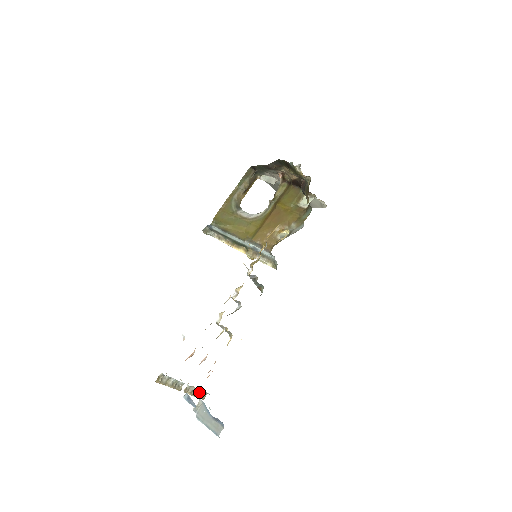
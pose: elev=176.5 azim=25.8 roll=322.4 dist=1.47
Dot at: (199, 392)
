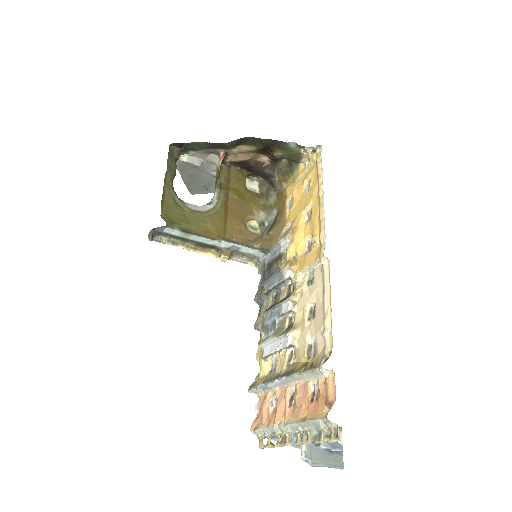
Dot at: (270, 440)
